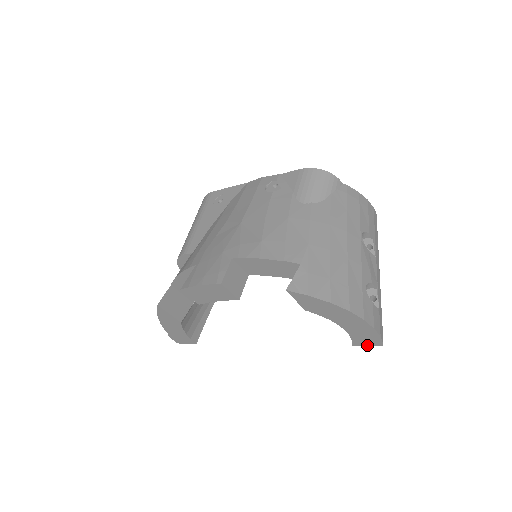
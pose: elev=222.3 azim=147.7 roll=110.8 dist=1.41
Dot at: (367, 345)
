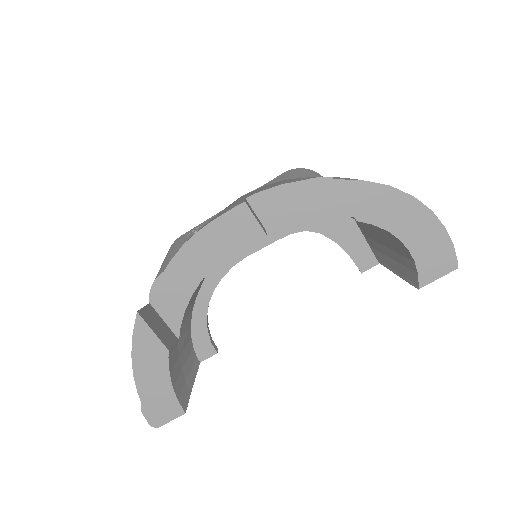
Dot at: (438, 277)
